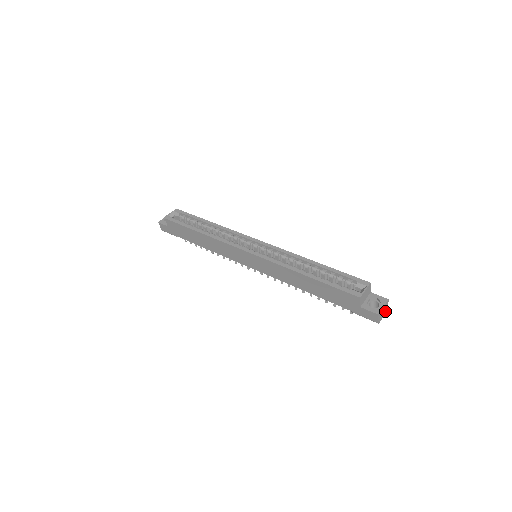
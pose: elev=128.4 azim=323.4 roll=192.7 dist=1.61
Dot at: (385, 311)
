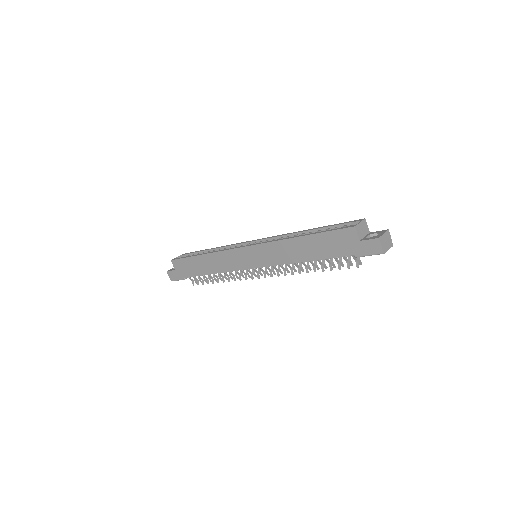
Dot at: (389, 244)
